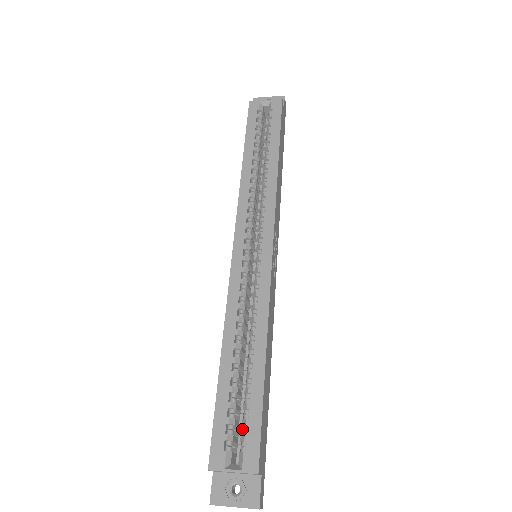
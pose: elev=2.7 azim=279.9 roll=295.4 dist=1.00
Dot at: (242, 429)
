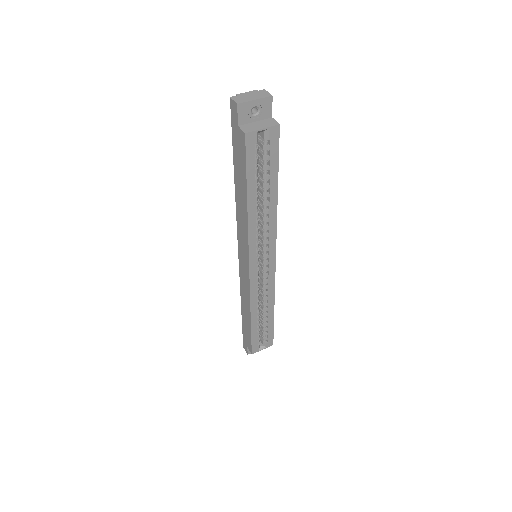
Dot at: (262, 334)
